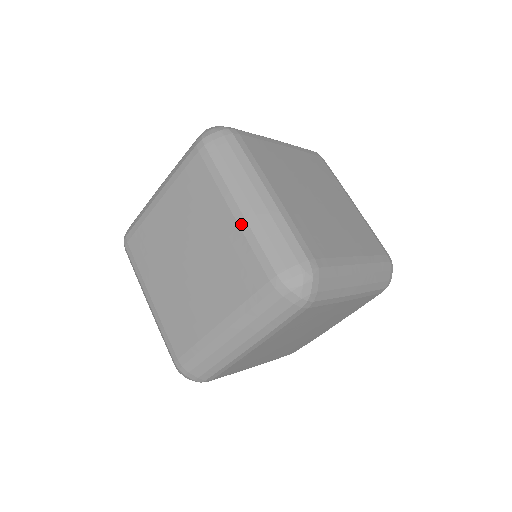
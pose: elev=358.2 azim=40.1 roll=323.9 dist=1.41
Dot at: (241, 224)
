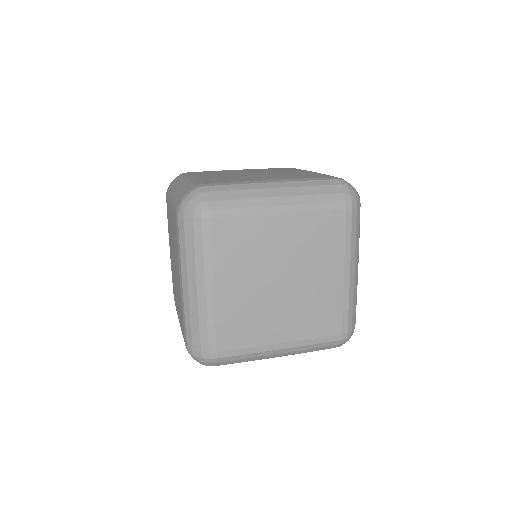
Dot at: (171, 204)
